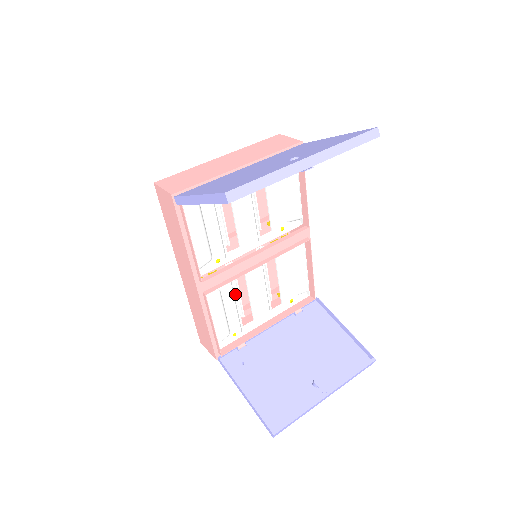
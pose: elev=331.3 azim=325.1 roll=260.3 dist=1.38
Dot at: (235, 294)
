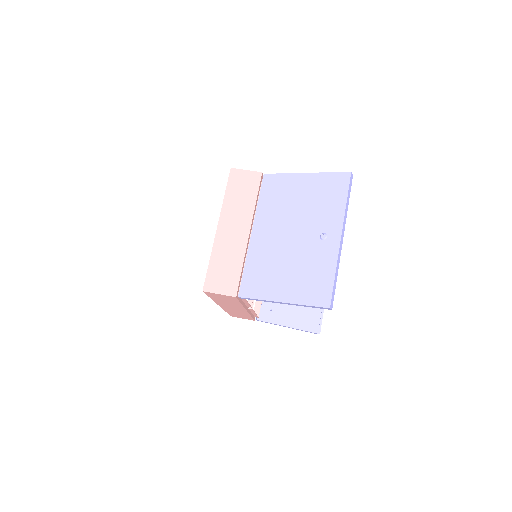
Dot at: occluded
